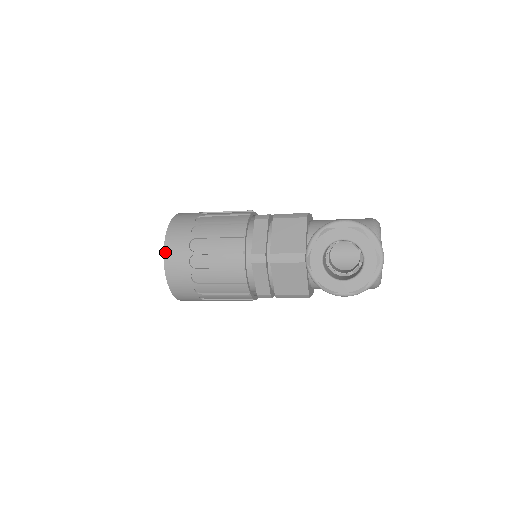
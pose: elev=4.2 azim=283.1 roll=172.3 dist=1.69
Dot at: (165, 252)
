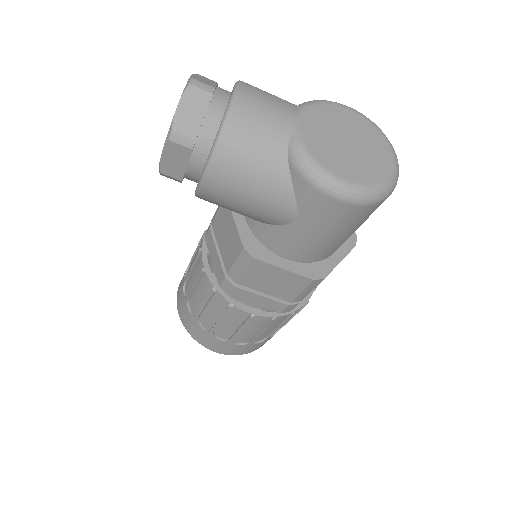
Dot at: occluded
